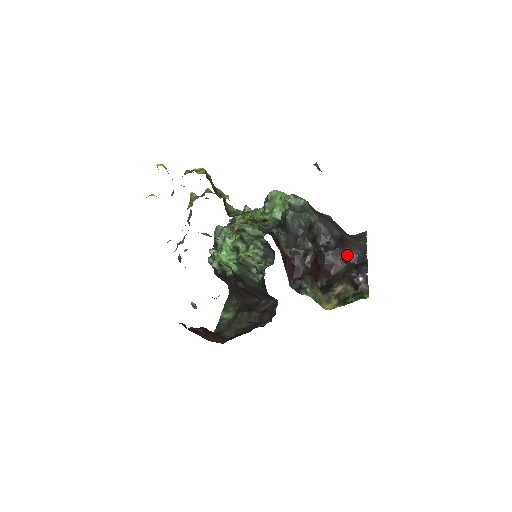
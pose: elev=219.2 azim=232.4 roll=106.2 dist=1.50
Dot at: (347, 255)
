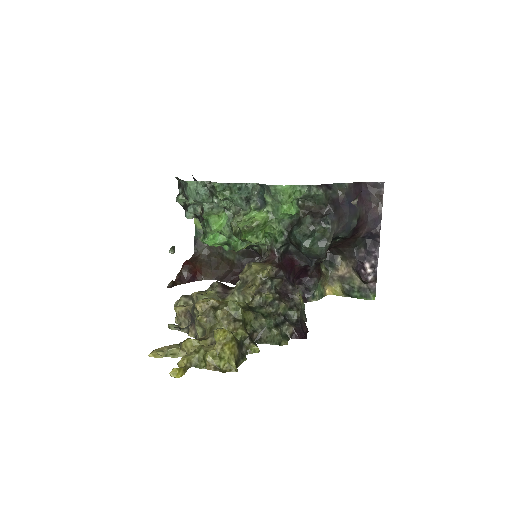
Dot at: (358, 236)
